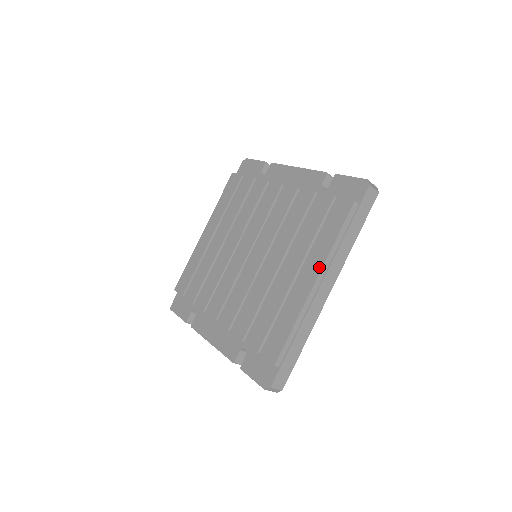
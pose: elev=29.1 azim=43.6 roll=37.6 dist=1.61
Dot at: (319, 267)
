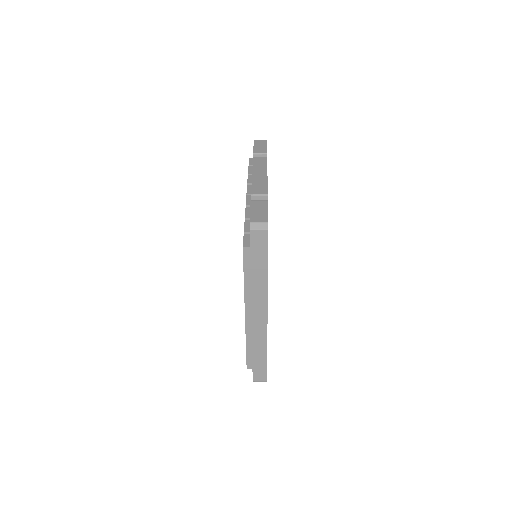
Dot at: (244, 301)
